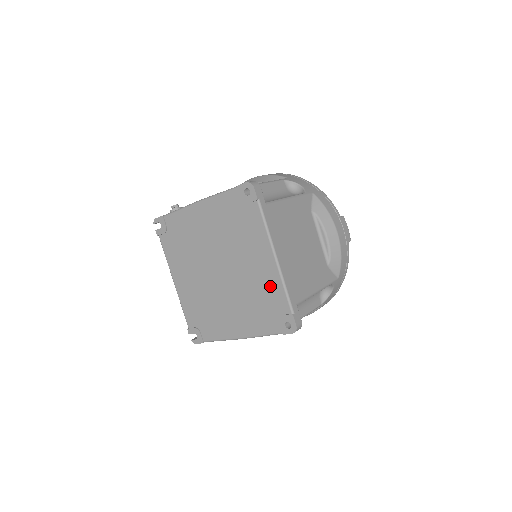
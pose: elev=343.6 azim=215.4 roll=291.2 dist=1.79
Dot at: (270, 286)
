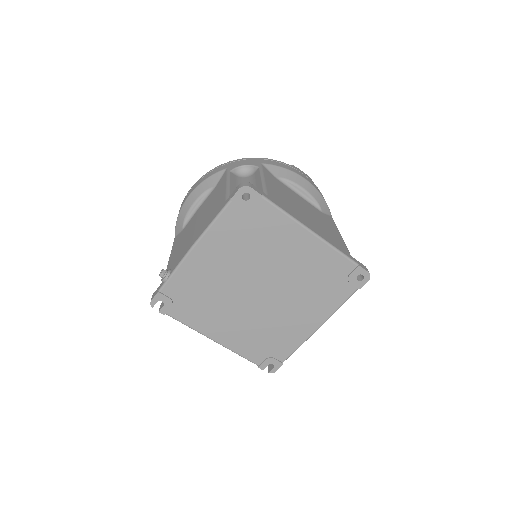
Dot at: (322, 260)
